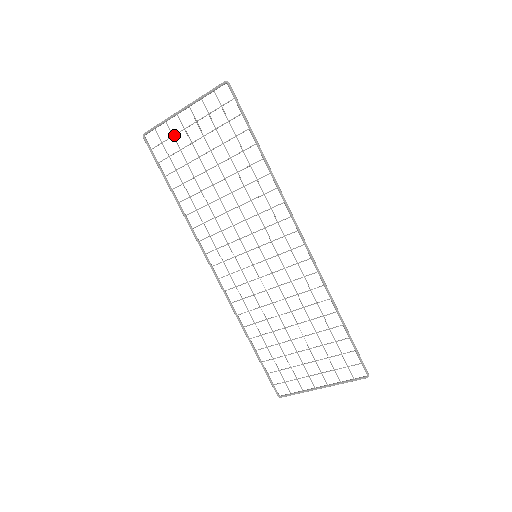
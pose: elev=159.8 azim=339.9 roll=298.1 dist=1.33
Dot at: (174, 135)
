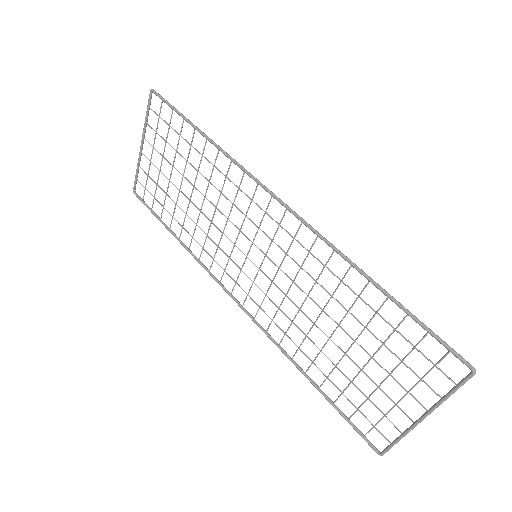
Dot at: (148, 174)
